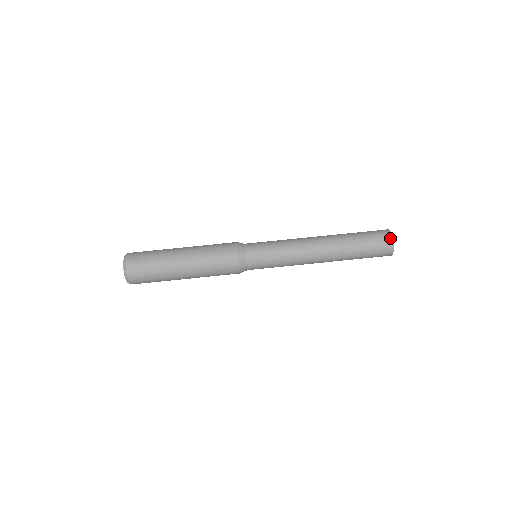
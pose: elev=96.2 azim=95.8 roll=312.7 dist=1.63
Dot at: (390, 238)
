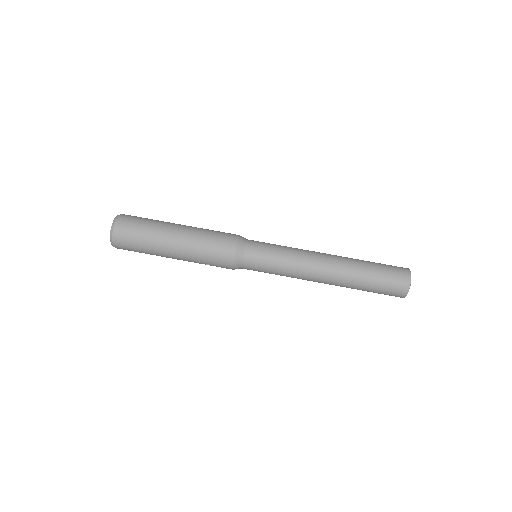
Dot at: (406, 268)
